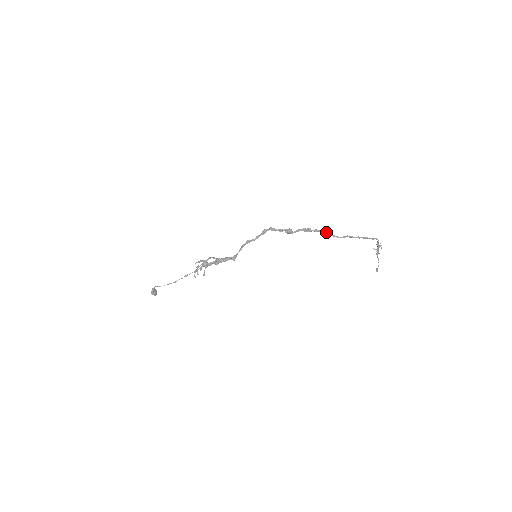
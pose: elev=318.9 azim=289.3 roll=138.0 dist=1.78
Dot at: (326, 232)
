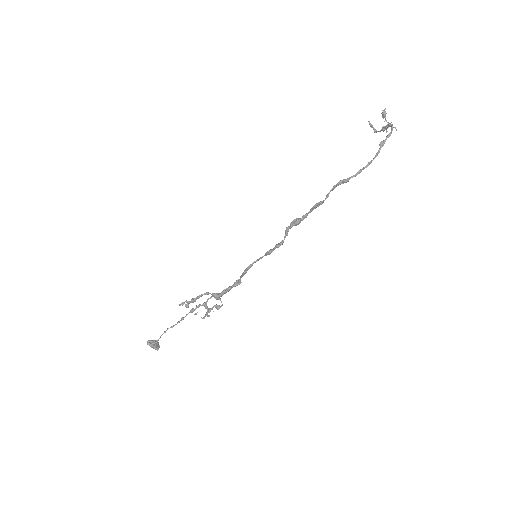
Dot at: (339, 184)
